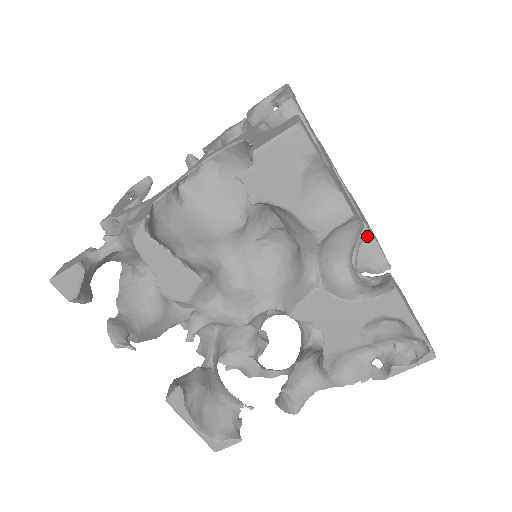
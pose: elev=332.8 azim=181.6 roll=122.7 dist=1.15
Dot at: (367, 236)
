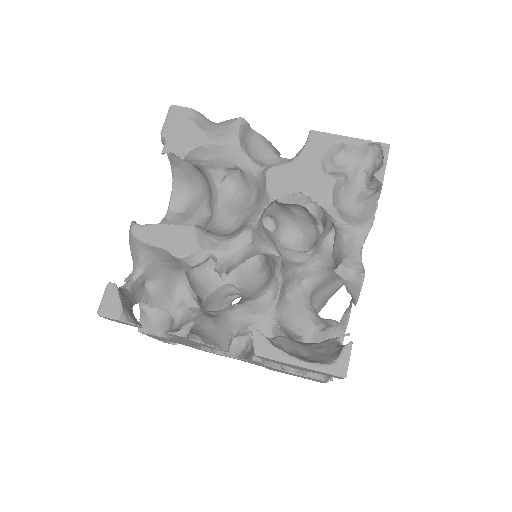
Dot at: occluded
